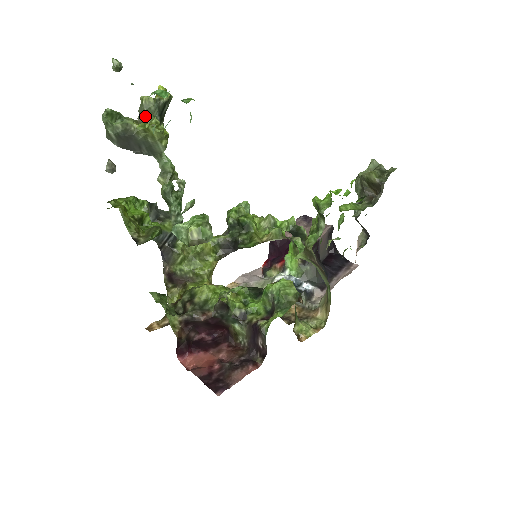
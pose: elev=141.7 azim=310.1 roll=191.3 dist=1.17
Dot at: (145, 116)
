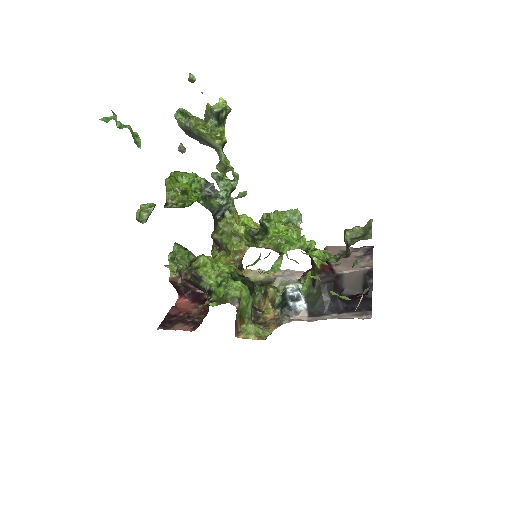
Dot at: (206, 118)
